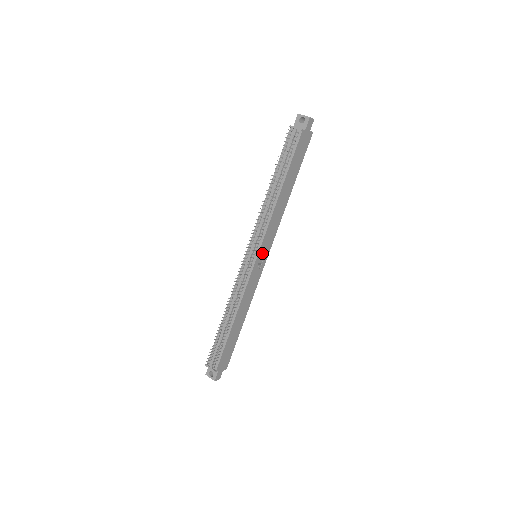
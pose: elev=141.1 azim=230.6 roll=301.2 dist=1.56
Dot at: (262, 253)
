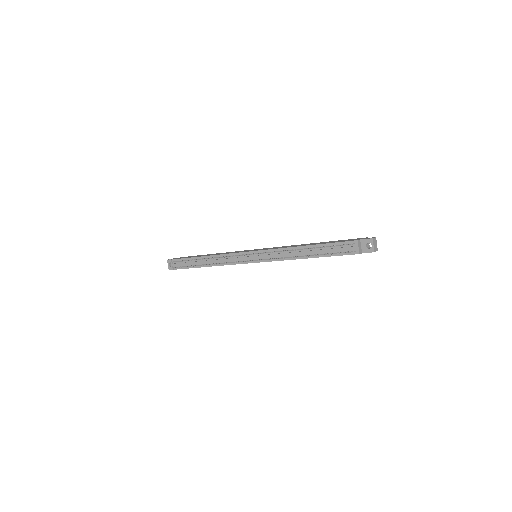
Dot at: occluded
